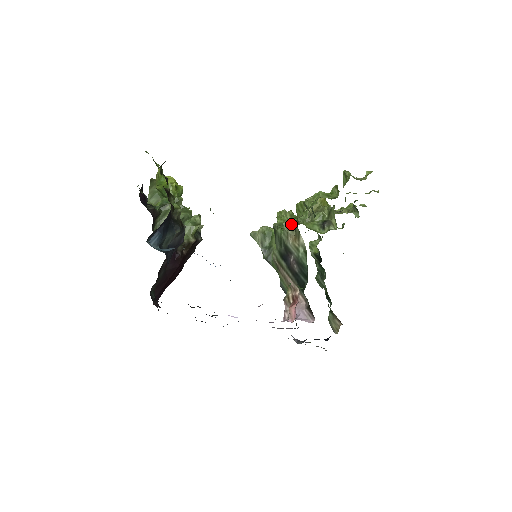
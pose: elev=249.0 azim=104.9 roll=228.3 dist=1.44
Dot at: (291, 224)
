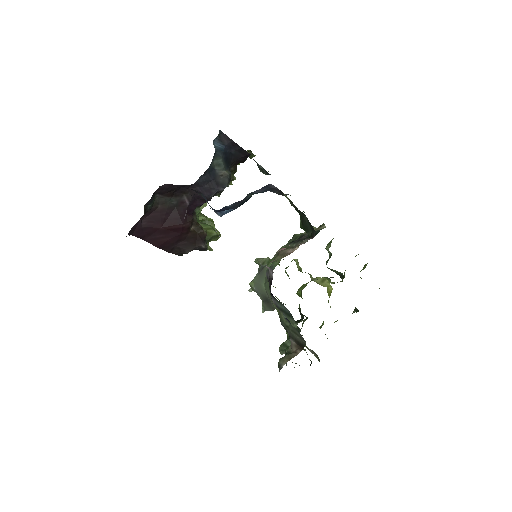
Dot at: (316, 228)
